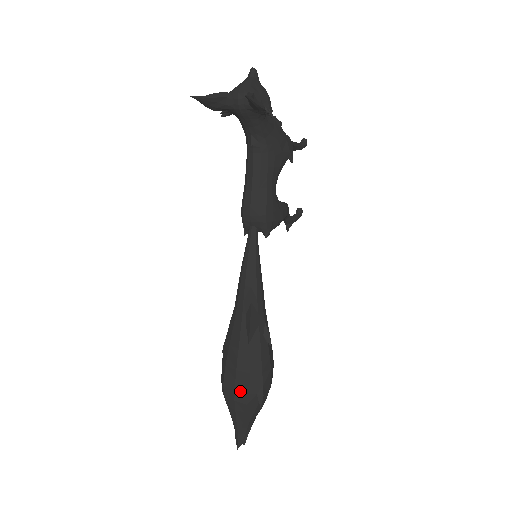
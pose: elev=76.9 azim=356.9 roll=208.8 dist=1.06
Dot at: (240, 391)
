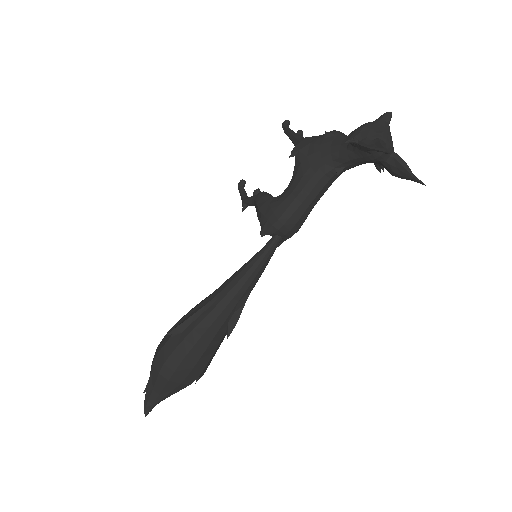
Dot at: (193, 376)
